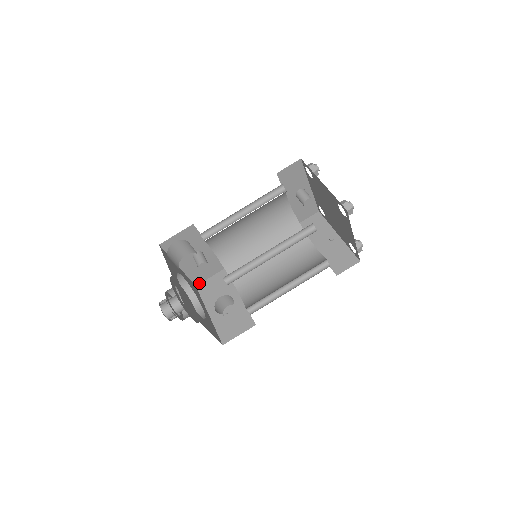
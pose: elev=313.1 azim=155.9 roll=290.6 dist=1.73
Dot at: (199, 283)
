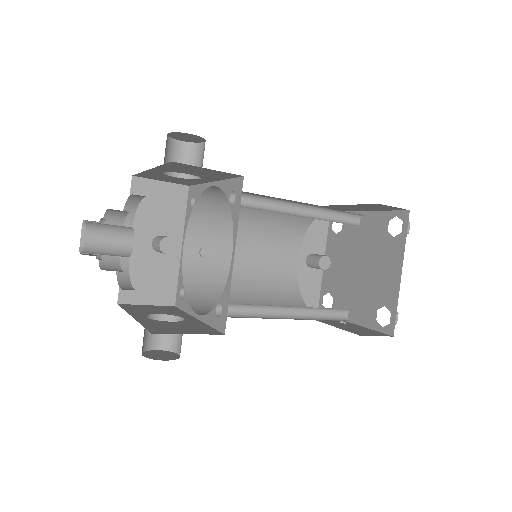
Dot at: (125, 303)
